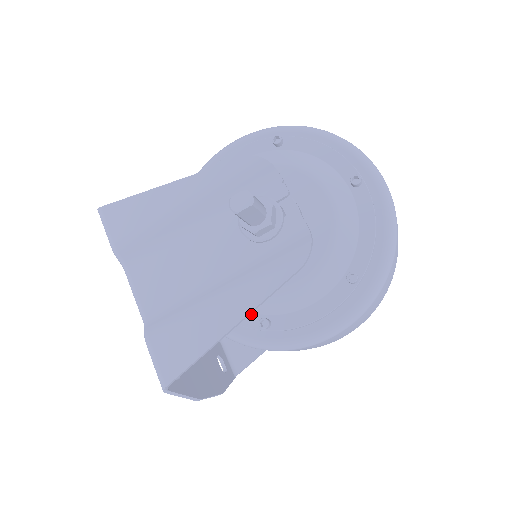
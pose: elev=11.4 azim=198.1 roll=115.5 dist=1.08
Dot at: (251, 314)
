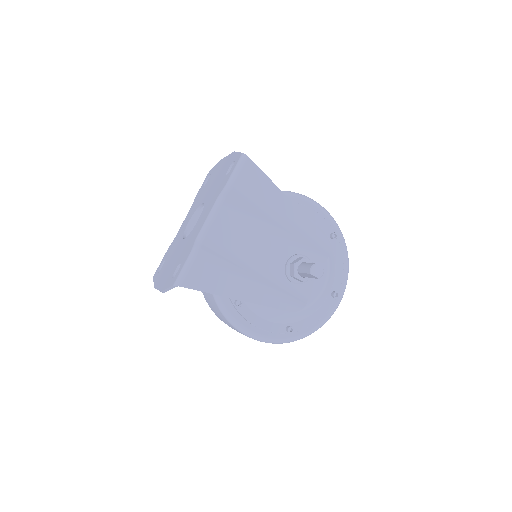
Dot at: occluded
